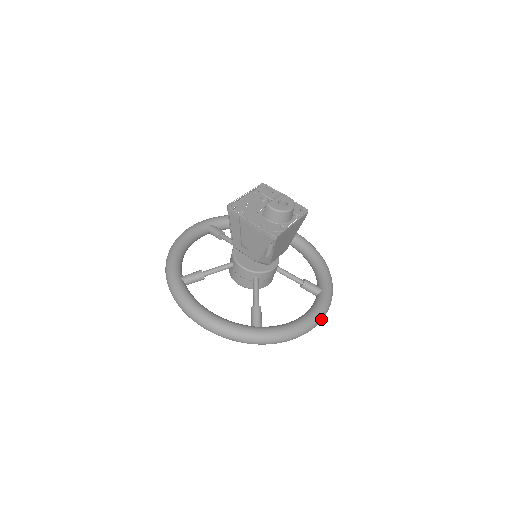
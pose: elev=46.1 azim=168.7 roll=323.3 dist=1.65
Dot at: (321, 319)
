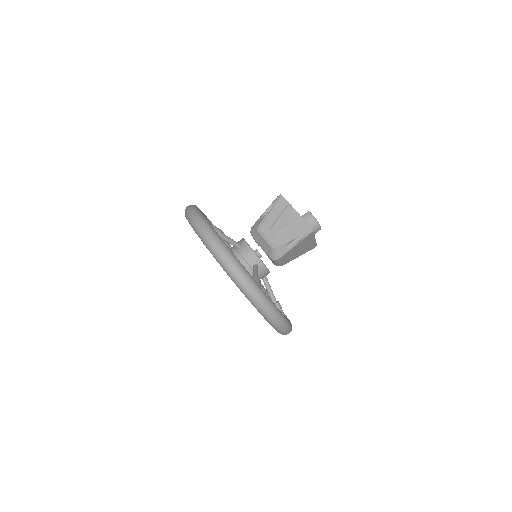
Dot at: (289, 331)
